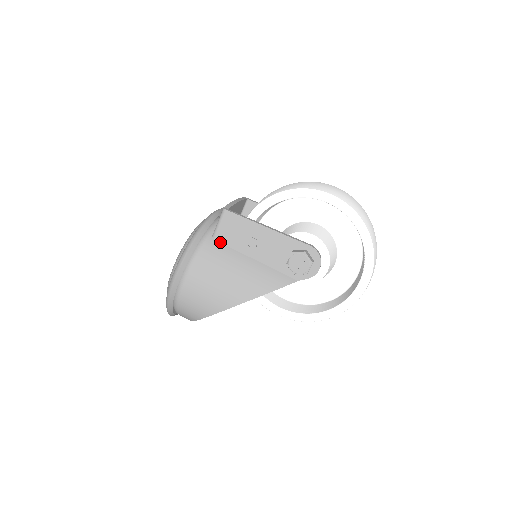
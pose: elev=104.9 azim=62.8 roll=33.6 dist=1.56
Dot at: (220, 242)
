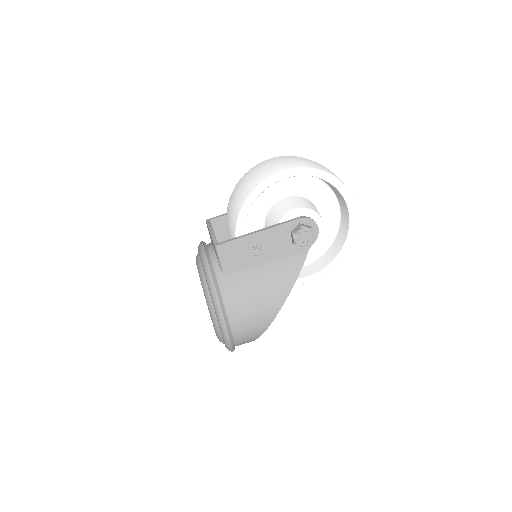
Dot at: (232, 271)
